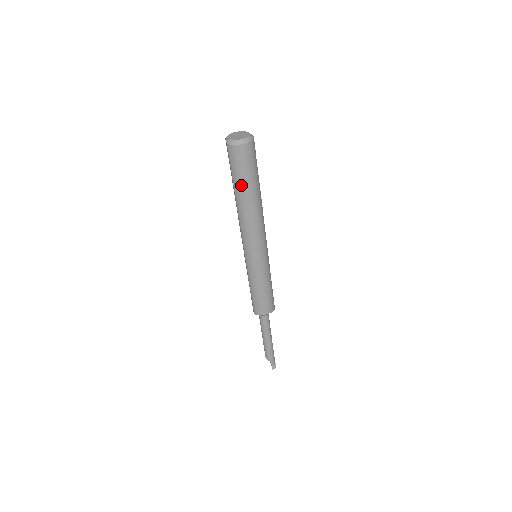
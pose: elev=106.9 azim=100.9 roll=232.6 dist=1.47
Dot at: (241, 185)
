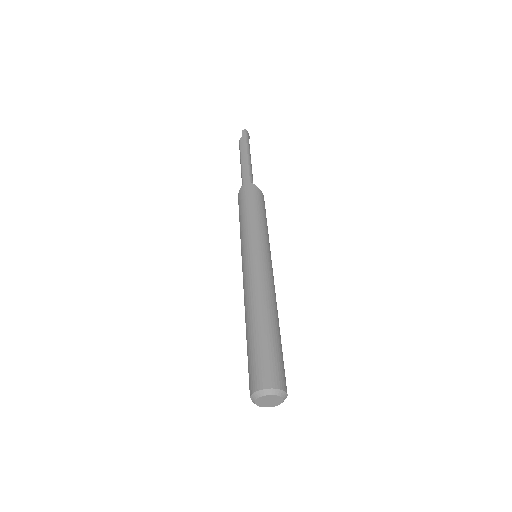
Dot at: occluded
